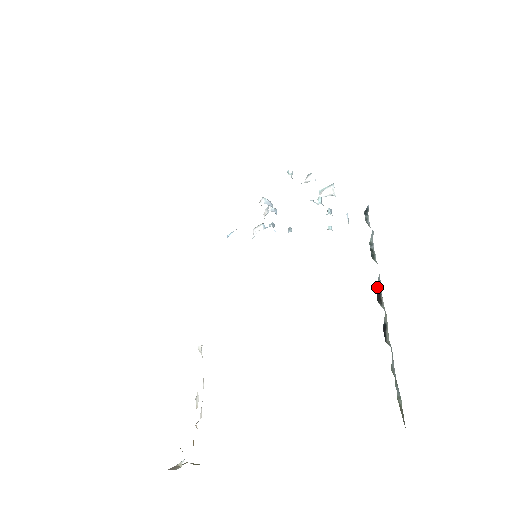
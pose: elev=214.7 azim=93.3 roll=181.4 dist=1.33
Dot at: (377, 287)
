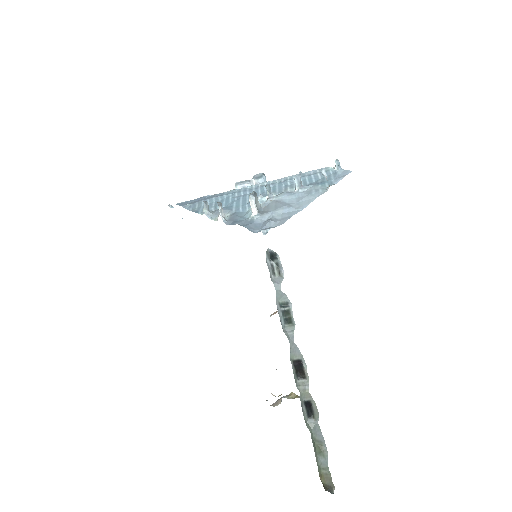
Dot at: (294, 362)
